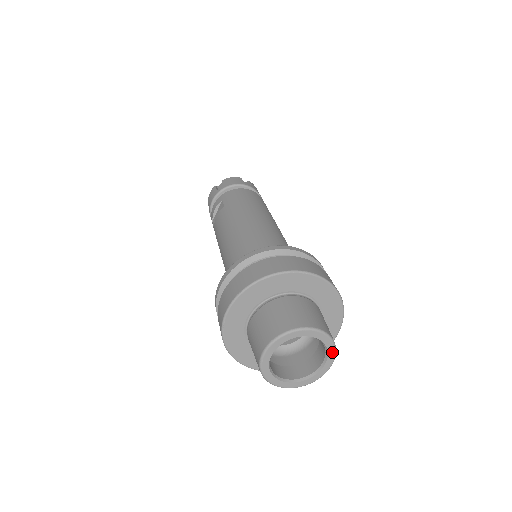
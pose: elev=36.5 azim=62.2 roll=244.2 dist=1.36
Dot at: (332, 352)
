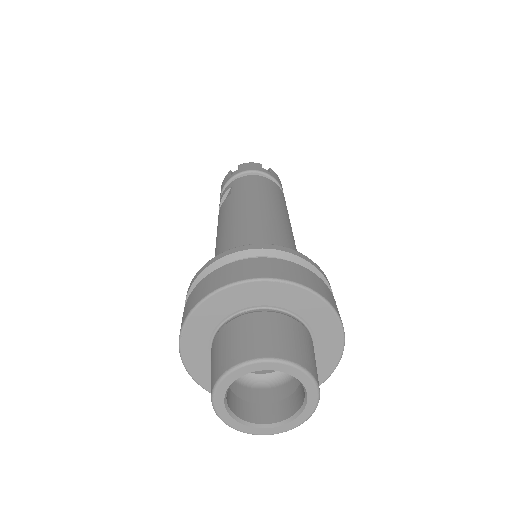
Dot at: (313, 396)
